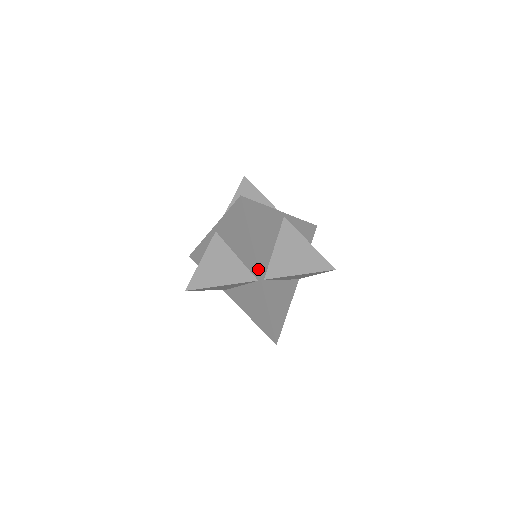
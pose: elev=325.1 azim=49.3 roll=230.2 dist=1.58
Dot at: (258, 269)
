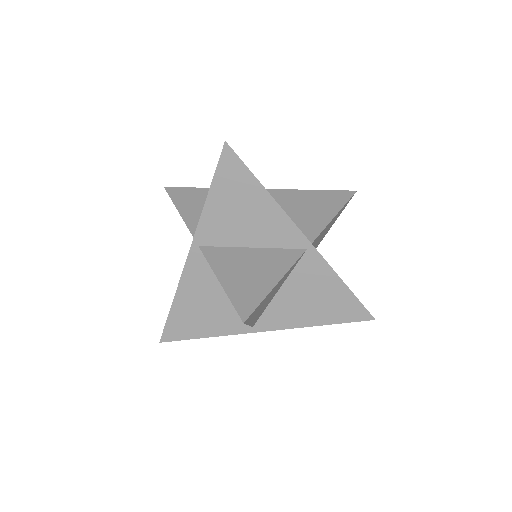
Dot at: (300, 231)
